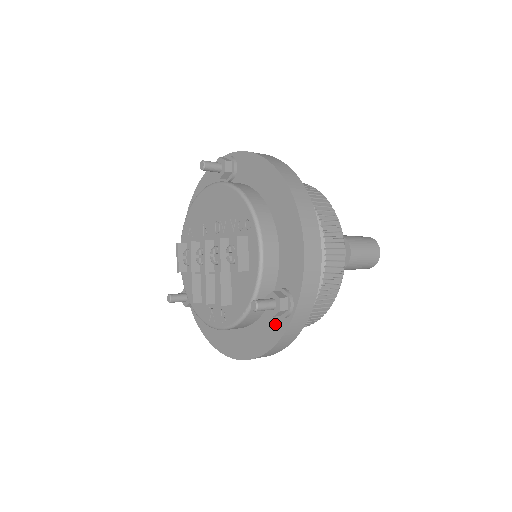
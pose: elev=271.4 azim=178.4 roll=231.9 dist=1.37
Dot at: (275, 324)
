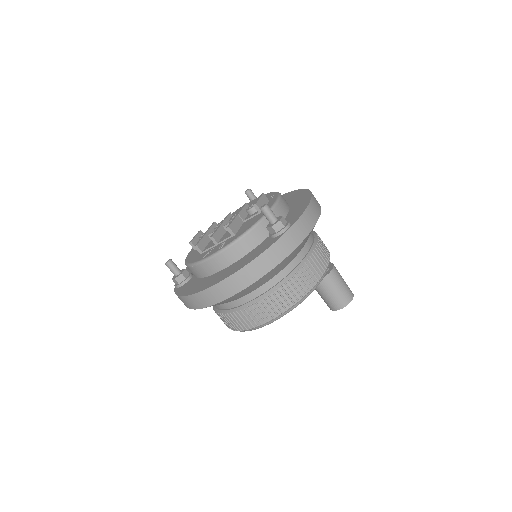
Dot at: (267, 243)
